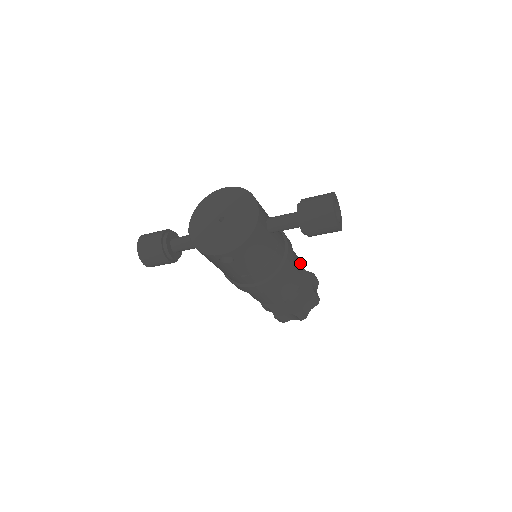
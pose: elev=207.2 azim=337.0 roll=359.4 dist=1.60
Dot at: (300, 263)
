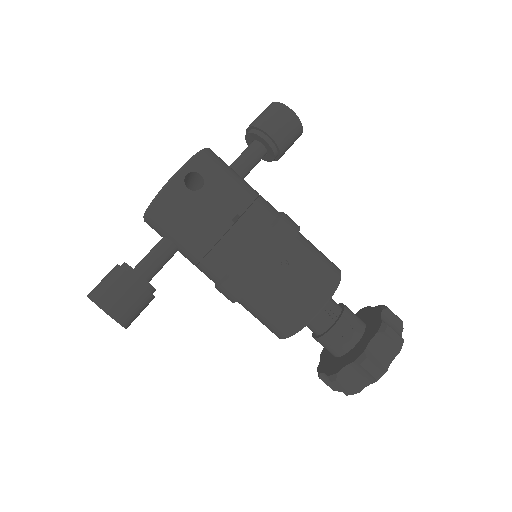
Dot at: occluded
